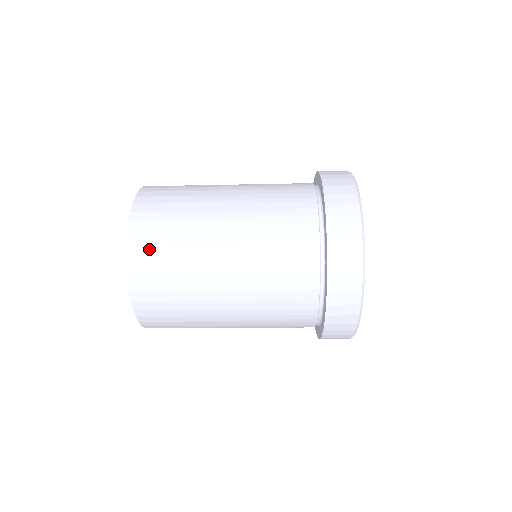
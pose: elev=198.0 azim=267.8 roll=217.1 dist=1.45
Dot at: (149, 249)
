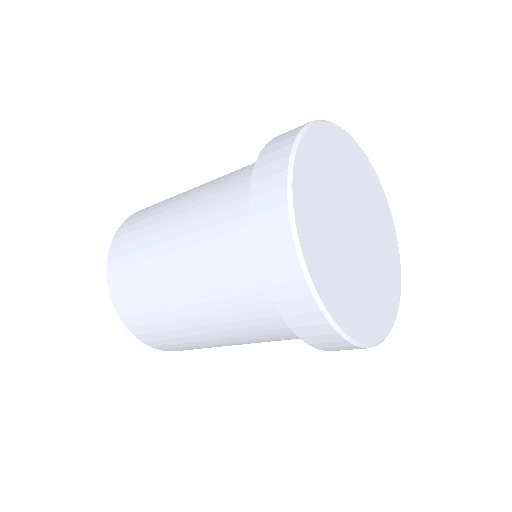
Dot at: (160, 343)
